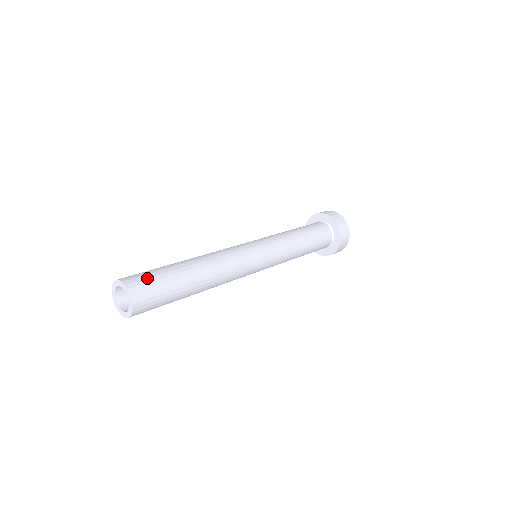
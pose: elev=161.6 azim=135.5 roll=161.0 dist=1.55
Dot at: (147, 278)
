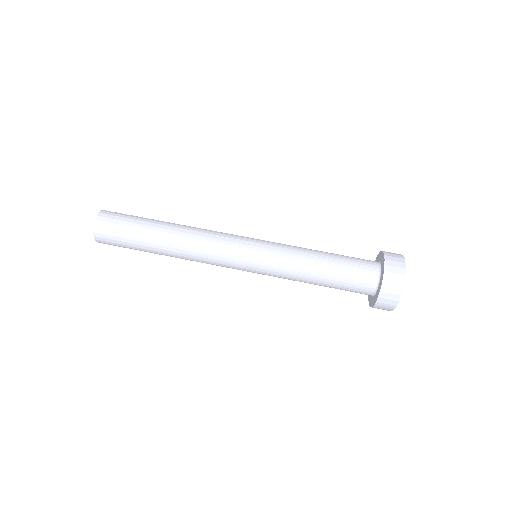
Dot at: (114, 232)
